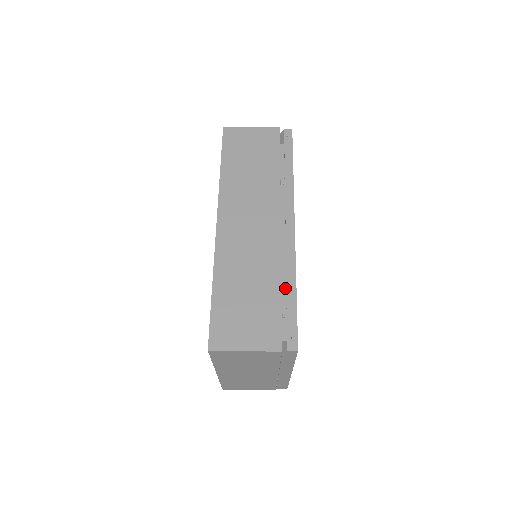
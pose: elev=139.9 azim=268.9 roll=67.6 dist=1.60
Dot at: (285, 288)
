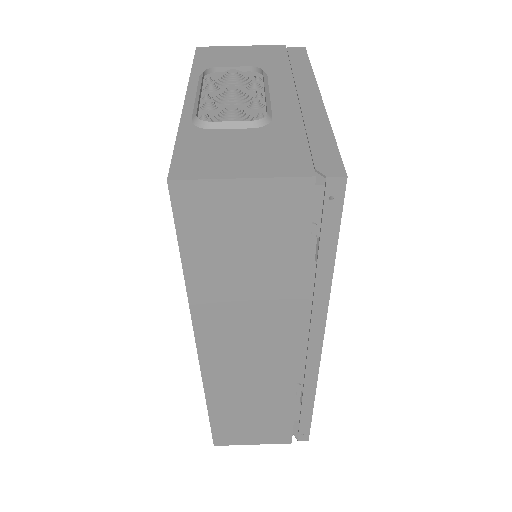
Dot at: (299, 389)
